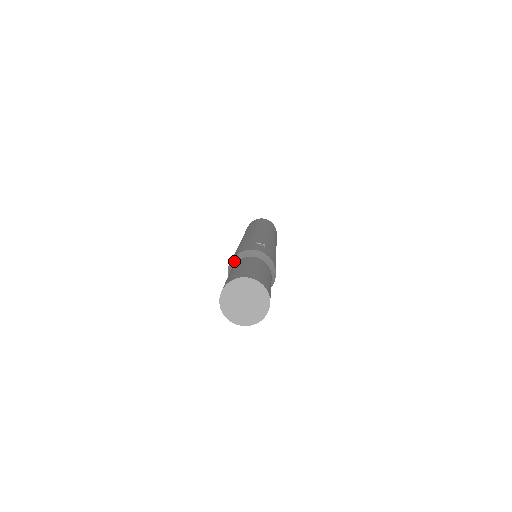
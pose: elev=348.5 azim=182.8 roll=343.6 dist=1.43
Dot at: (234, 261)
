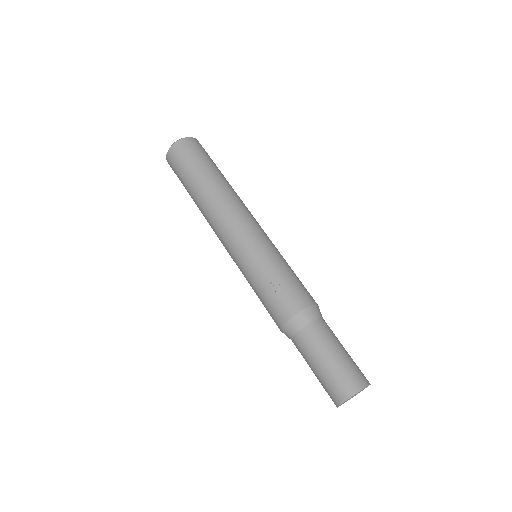
Dot at: (287, 336)
